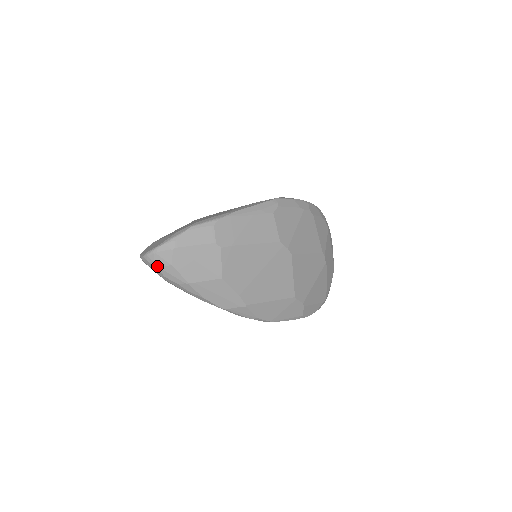
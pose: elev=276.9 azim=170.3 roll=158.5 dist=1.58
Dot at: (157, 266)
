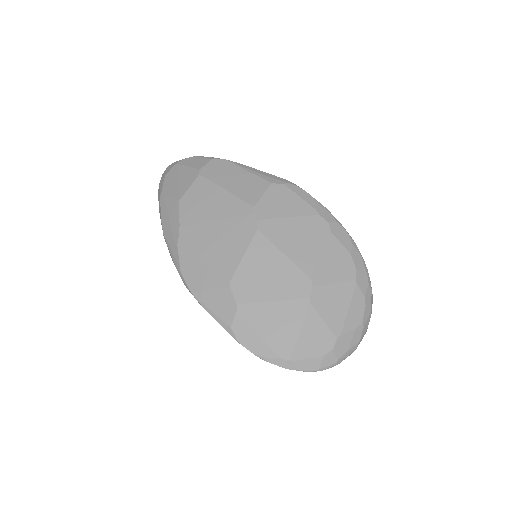
Dot at: (161, 178)
